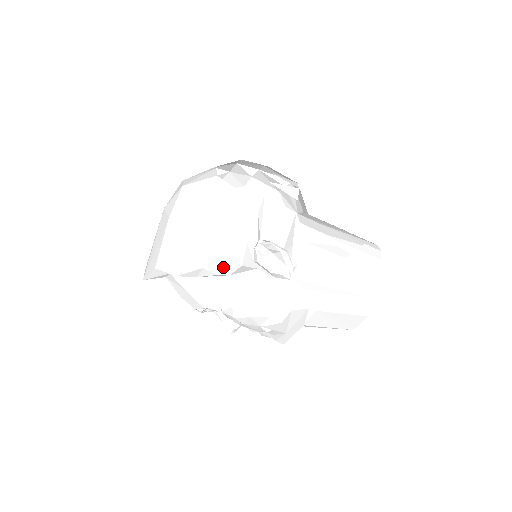
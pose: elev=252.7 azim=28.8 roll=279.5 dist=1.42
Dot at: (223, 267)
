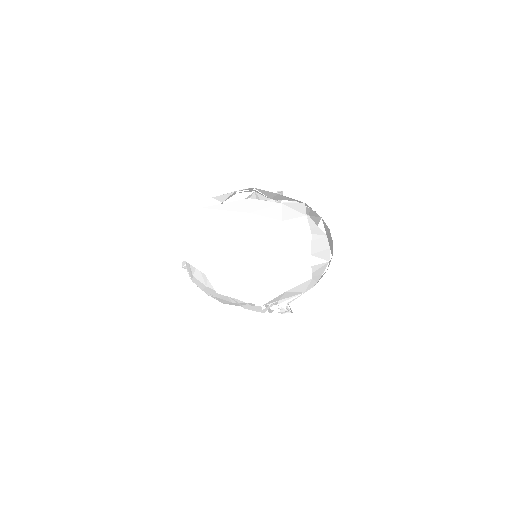
Dot at: (253, 309)
